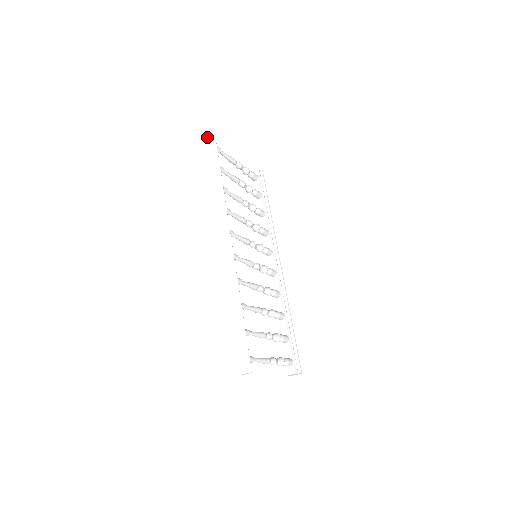
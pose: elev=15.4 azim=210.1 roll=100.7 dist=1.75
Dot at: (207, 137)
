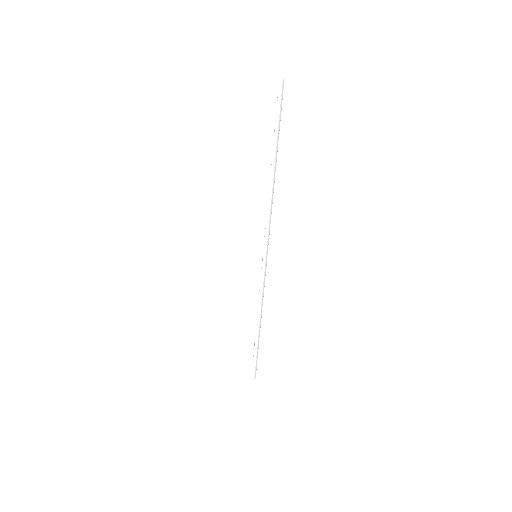
Dot at: (262, 58)
